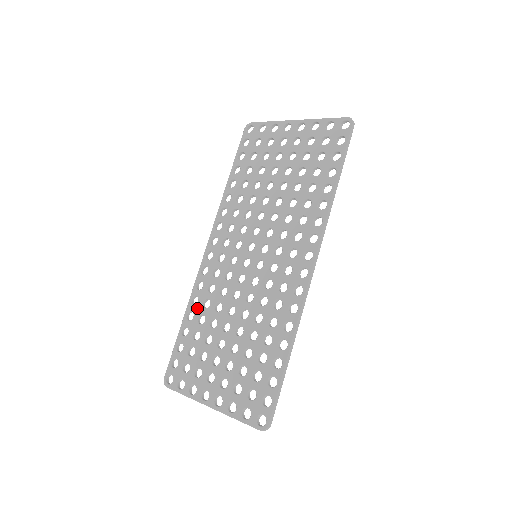
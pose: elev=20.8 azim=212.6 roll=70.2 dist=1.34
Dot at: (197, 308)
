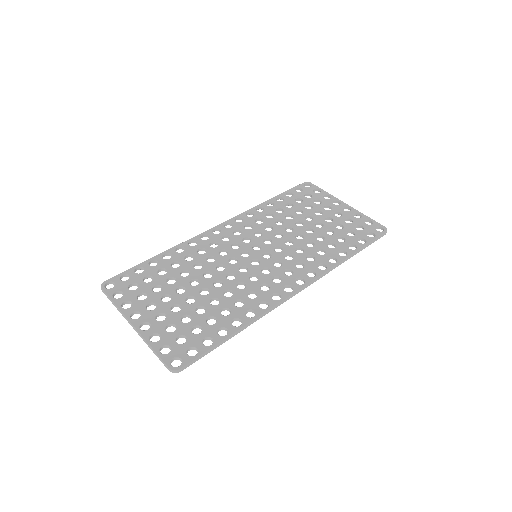
Dot at: (178, 255)
